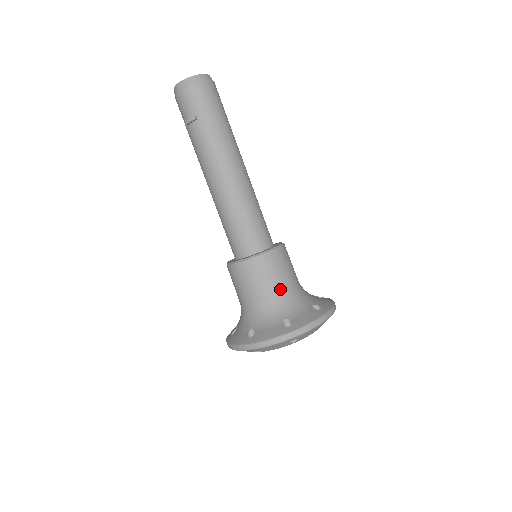
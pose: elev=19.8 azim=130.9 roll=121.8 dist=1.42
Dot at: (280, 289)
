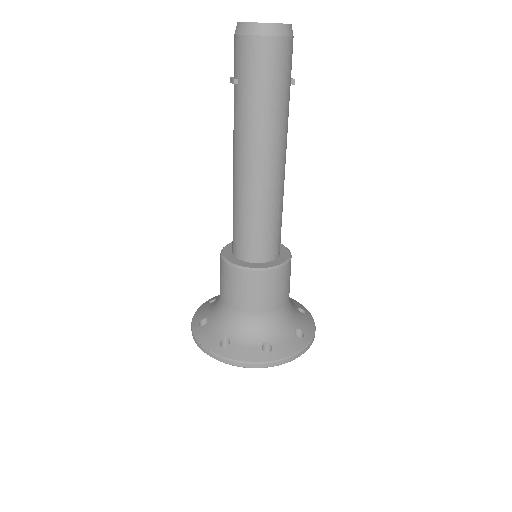
Dot at: (243, 308)
